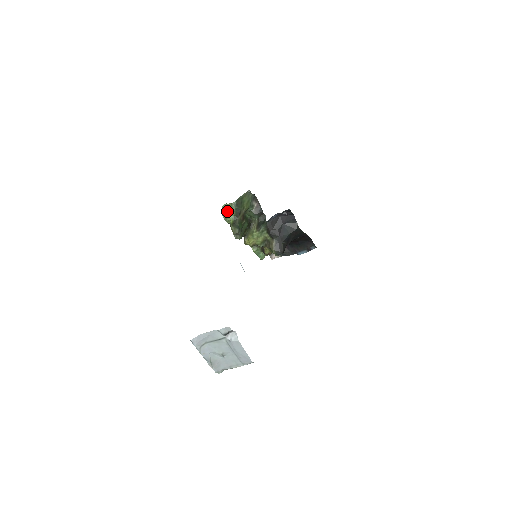
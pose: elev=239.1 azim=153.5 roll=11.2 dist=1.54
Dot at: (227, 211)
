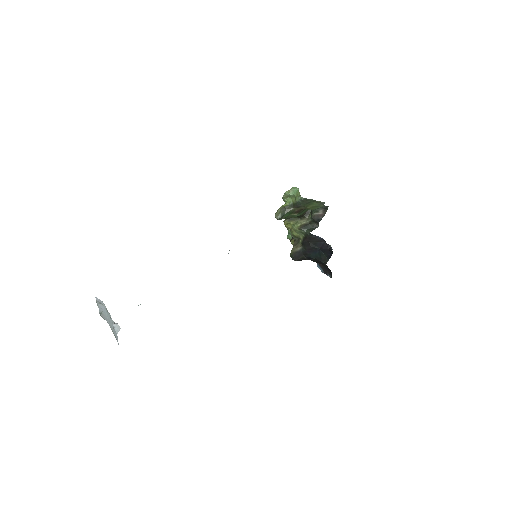
Dot at: (292, 194)
